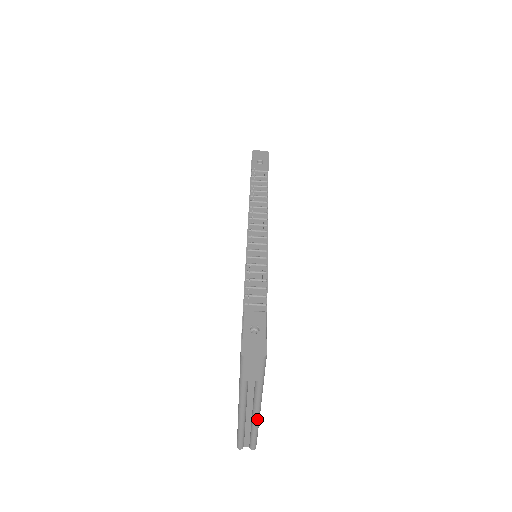
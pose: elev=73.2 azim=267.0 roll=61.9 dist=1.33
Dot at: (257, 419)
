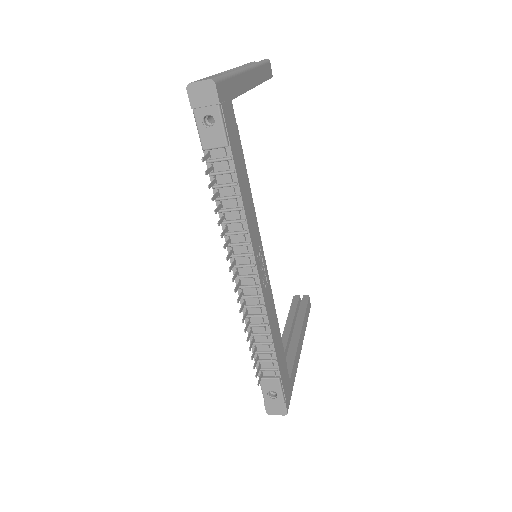
Dot at: occluded
